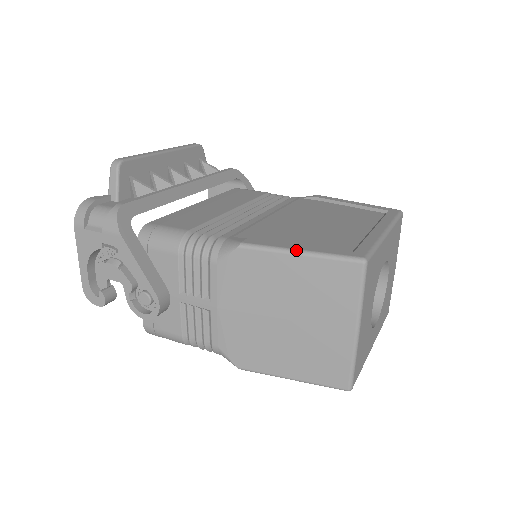
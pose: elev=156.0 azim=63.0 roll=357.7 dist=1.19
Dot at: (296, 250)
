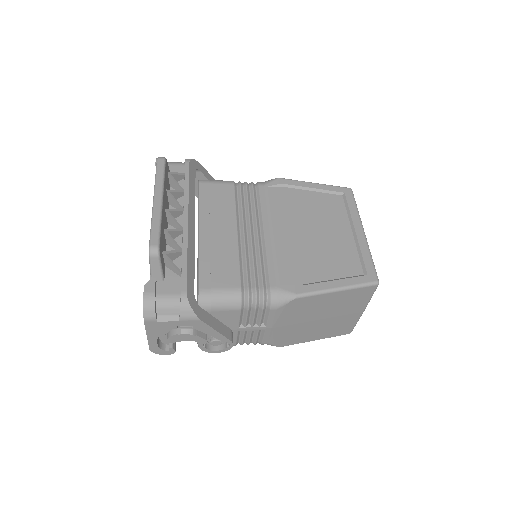
Dot at: (336, 289)
